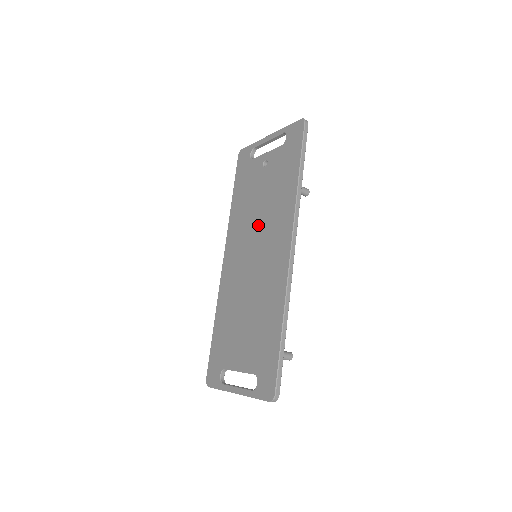
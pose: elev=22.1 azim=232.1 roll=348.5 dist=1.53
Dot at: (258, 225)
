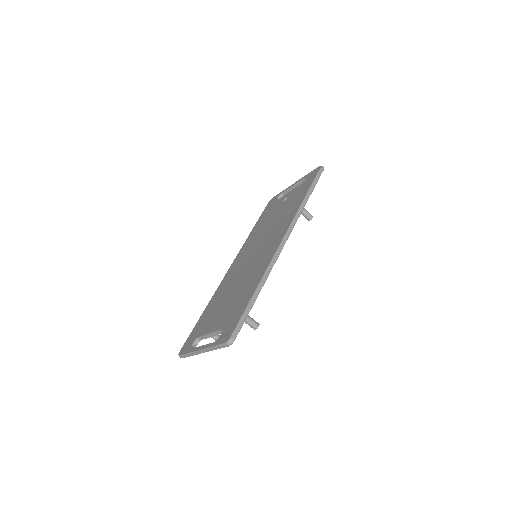
Dot at: (265, 235)
